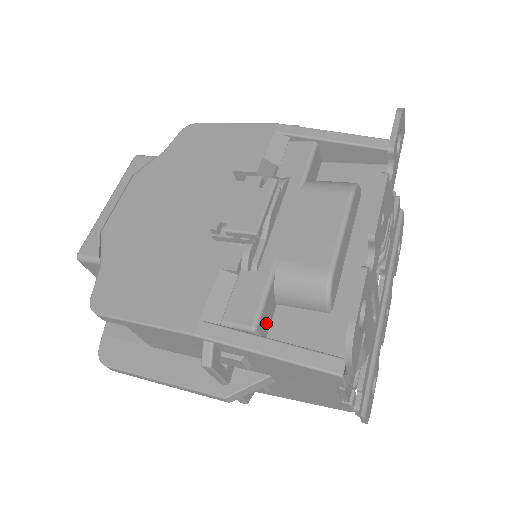
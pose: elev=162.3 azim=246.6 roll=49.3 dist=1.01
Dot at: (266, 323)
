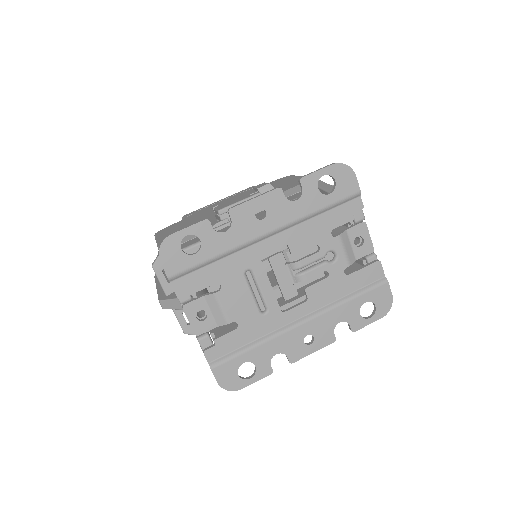
Dot at: occluded
